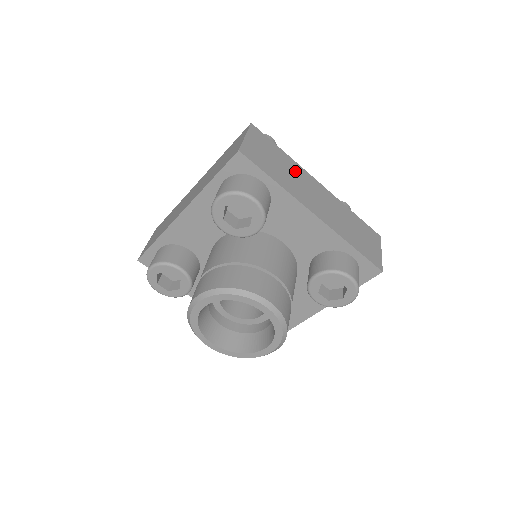
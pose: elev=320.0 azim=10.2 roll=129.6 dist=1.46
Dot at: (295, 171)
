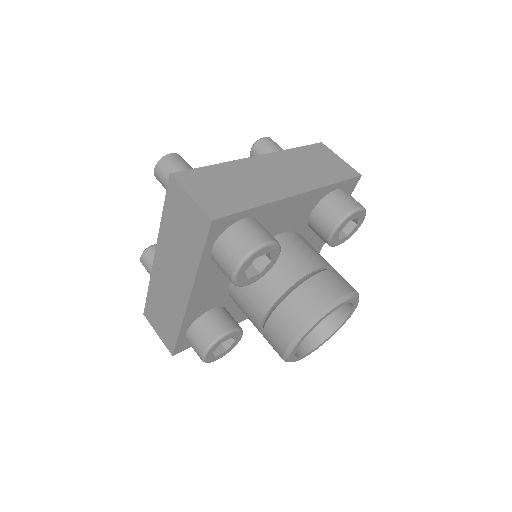
Dot at: (240, 173)
